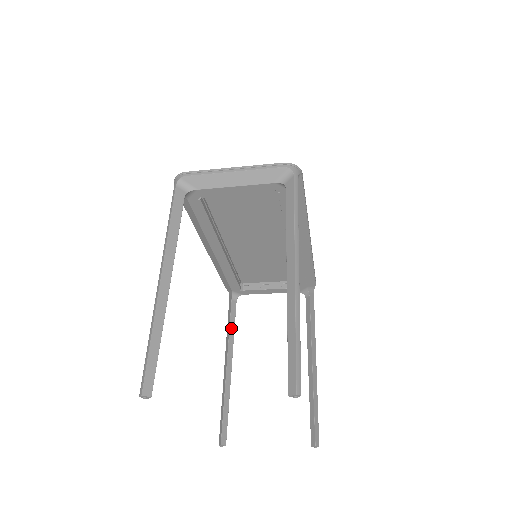
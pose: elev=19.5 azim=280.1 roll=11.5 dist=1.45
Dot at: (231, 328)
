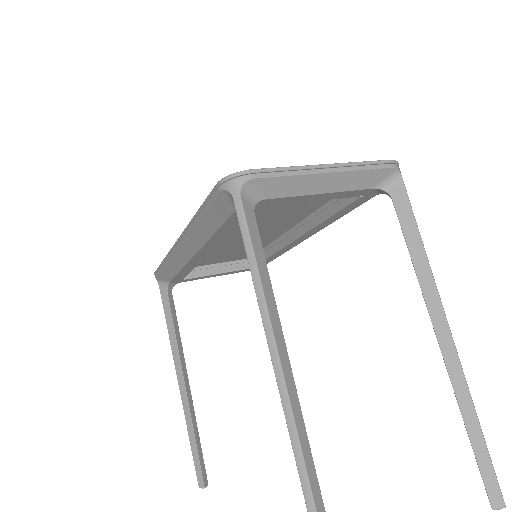
Dot at: (176, 333)
